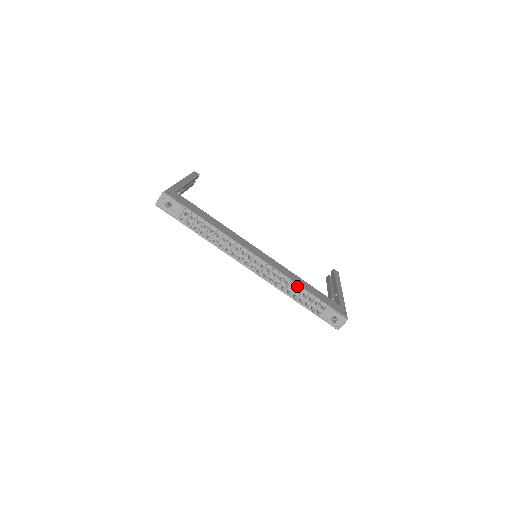
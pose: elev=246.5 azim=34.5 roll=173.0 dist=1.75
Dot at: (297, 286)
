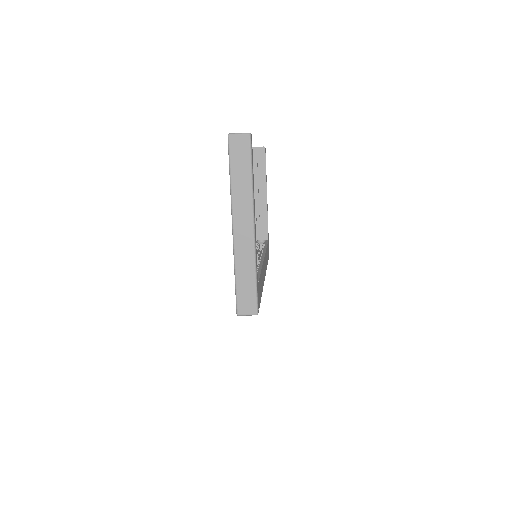
Dot at: occluded
